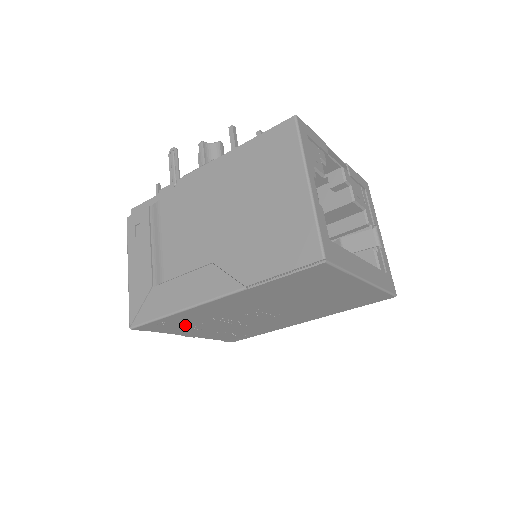
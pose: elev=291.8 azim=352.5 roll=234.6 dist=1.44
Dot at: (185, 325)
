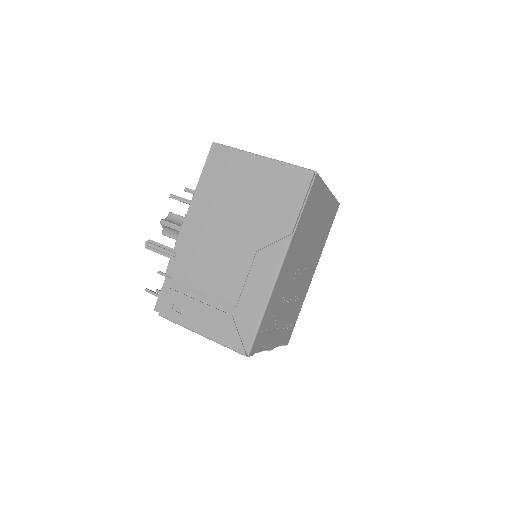
Dot at: (270, 325)
